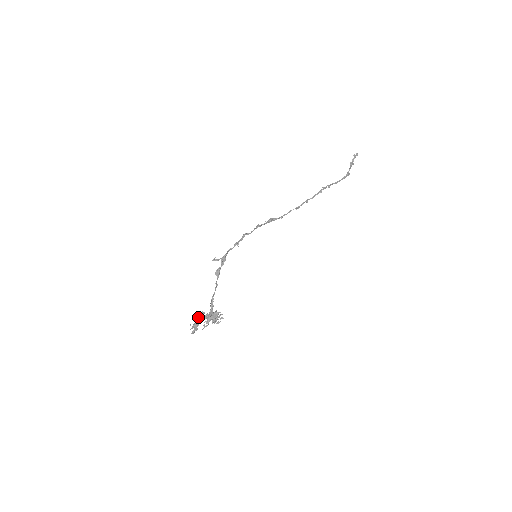
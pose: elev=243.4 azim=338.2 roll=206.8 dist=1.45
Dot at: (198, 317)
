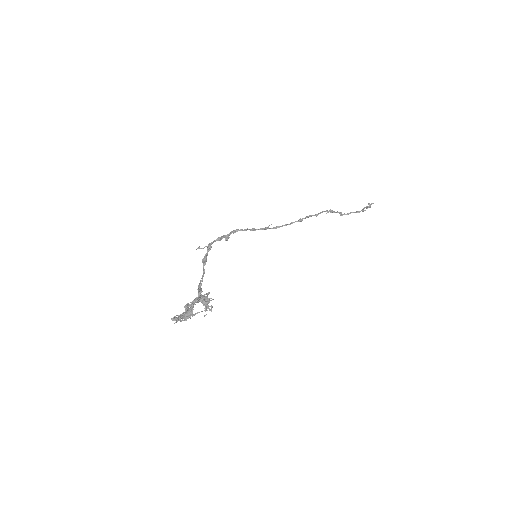
Dot at: (187, 313)
